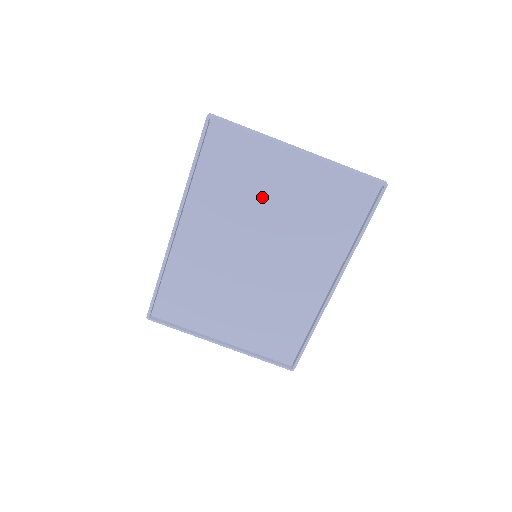
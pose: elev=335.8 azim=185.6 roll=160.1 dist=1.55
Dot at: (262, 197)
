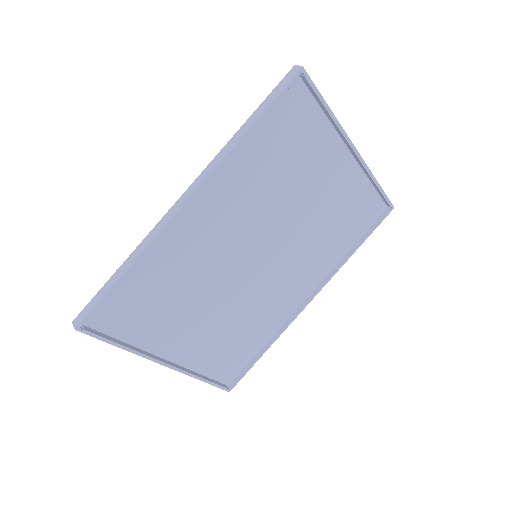
Dot at: (298, 189)
